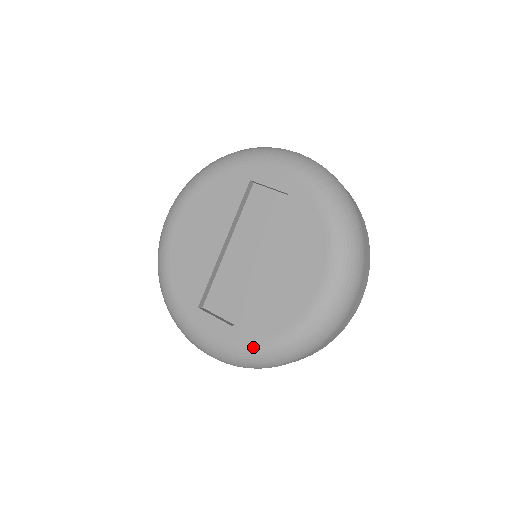
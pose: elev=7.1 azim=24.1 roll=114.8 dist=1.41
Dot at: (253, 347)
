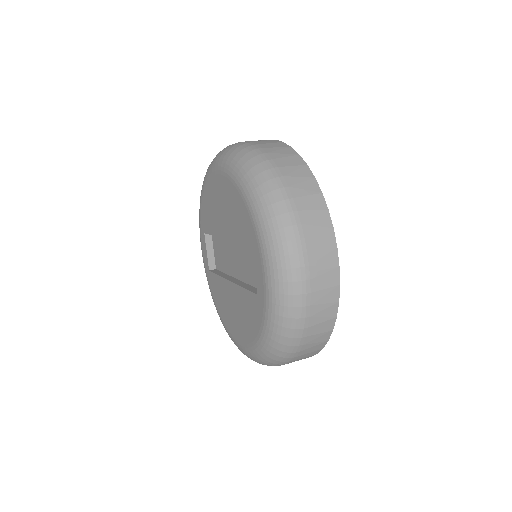
Dot at: occluded
